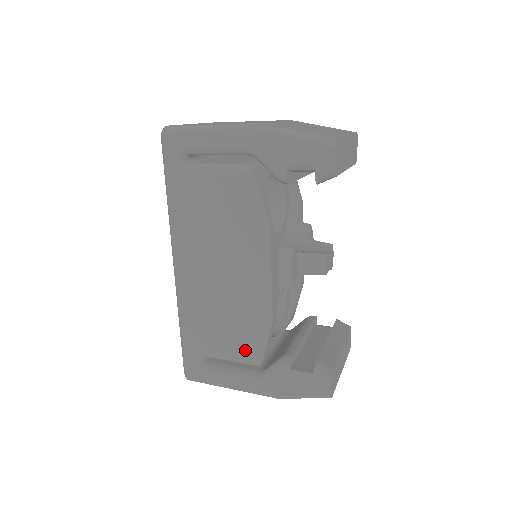
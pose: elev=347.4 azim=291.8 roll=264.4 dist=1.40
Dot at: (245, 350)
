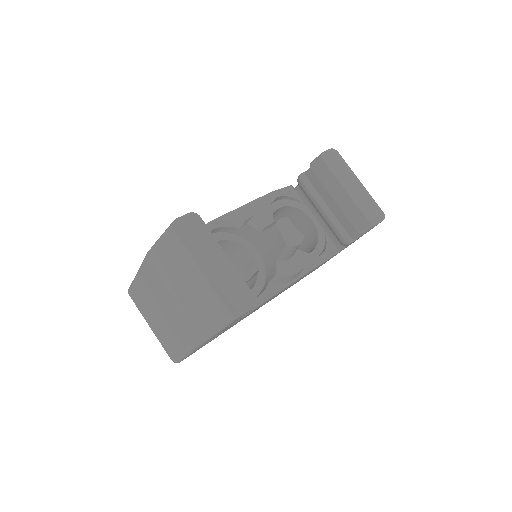
Dot at: occluded
